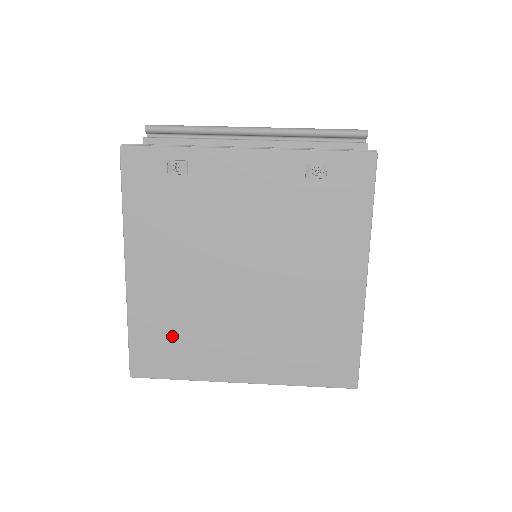
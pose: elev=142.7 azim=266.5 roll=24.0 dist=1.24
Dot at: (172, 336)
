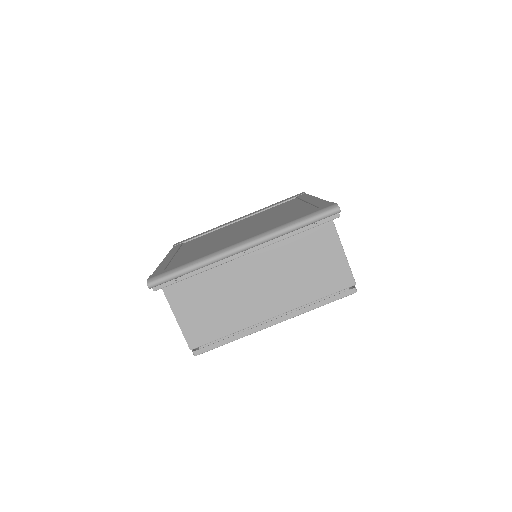
Dot at: occluded
